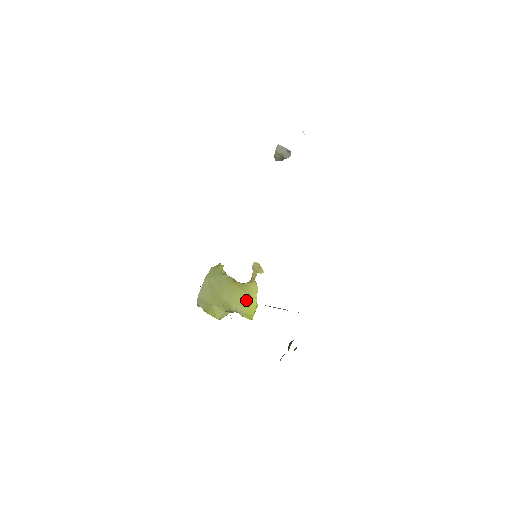
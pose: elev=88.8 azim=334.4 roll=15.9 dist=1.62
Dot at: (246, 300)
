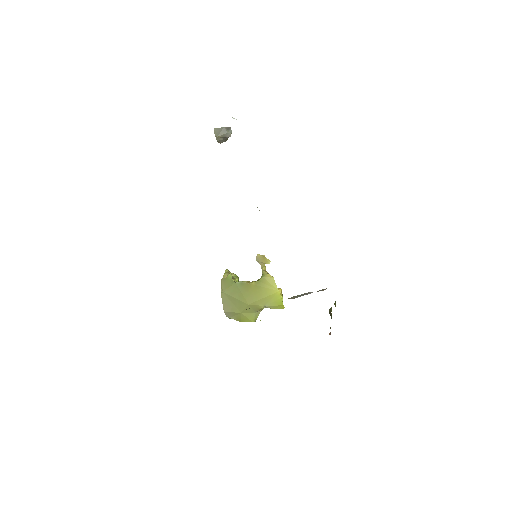
Dot at: (269, 295)
